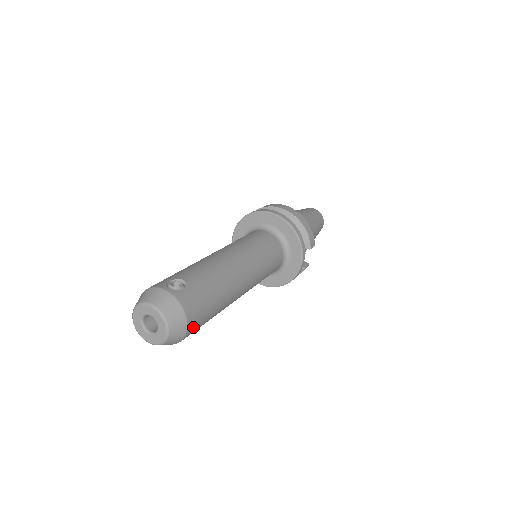
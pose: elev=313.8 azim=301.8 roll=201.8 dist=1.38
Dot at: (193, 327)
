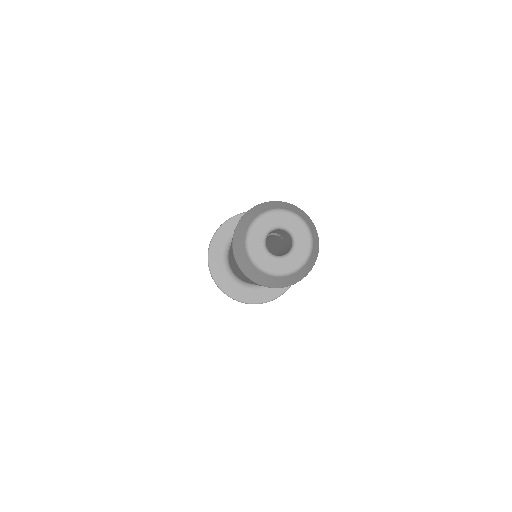
Dot at: occluded
